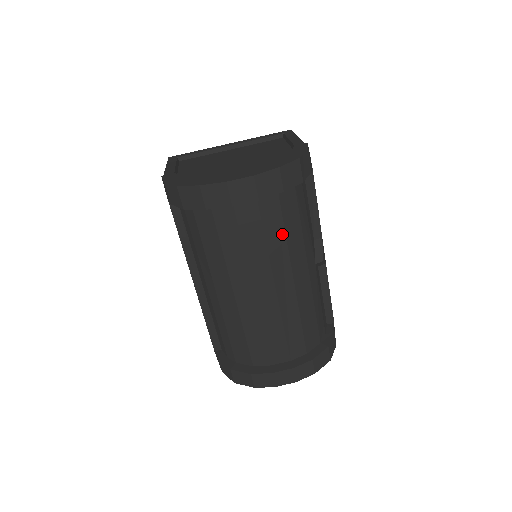
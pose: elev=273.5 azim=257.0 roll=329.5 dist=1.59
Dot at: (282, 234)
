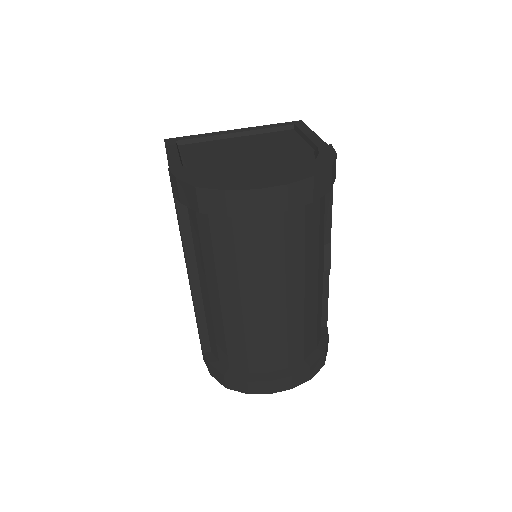
Dot at: (301, 244)
